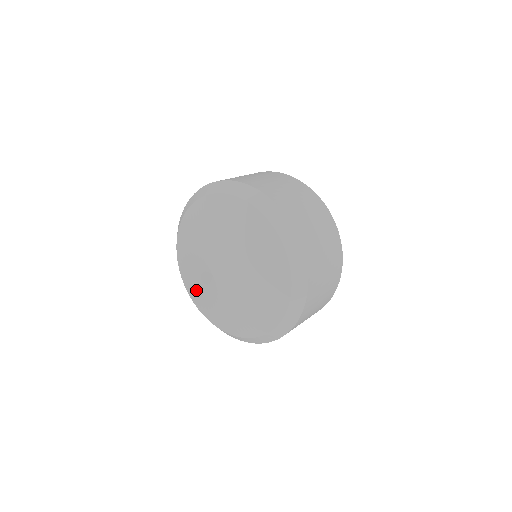
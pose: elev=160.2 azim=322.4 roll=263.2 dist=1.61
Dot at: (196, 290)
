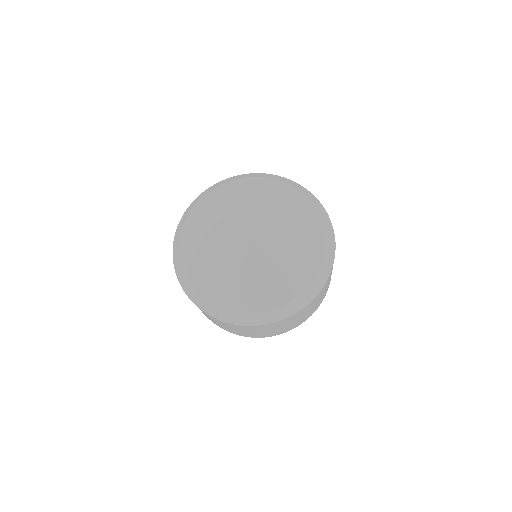
Dot at: (201, 250)
